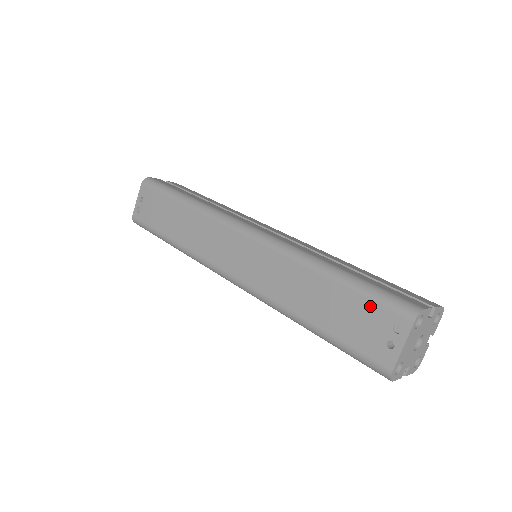
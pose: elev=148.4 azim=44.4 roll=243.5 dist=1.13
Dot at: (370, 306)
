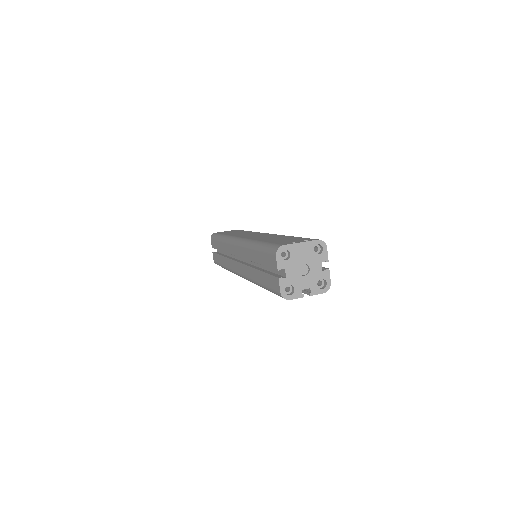
Dot at: (302, 238)
